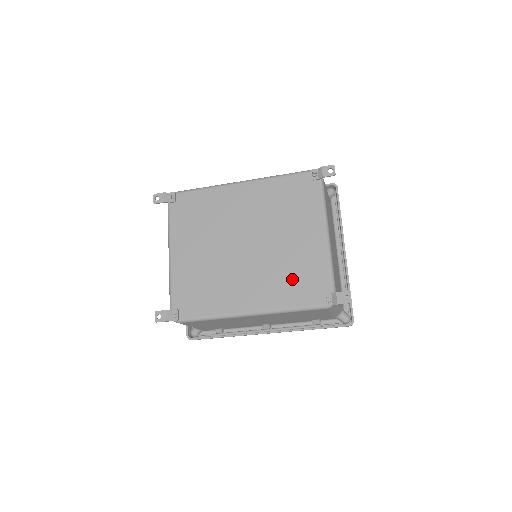
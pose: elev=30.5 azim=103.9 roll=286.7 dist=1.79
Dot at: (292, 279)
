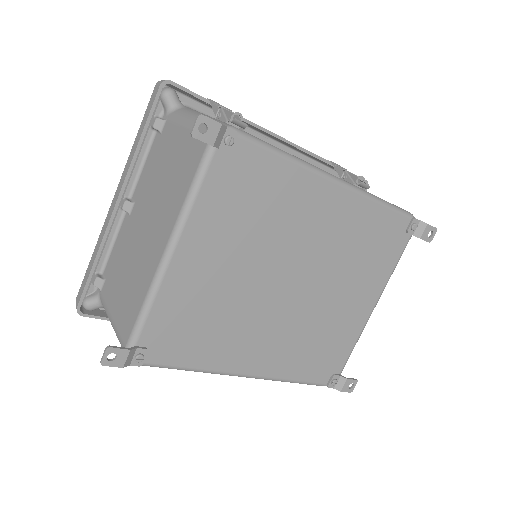
Dot at: (315, 348)
